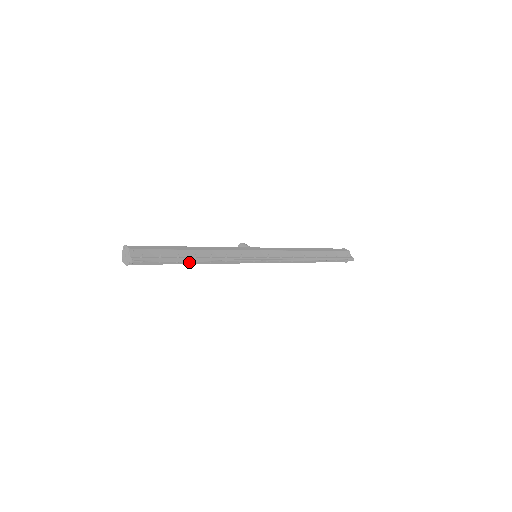
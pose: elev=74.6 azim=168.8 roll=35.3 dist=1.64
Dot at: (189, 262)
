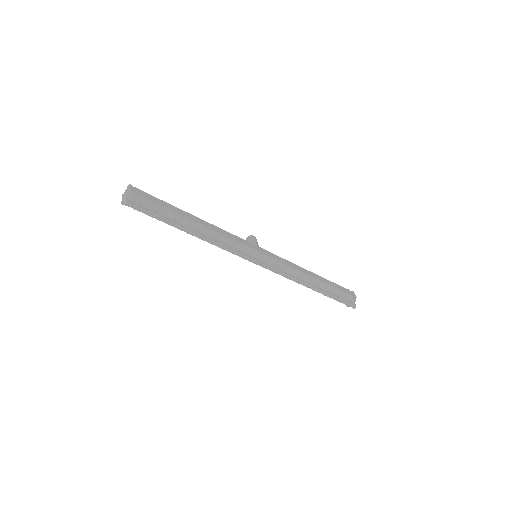
Dot at: occluded
